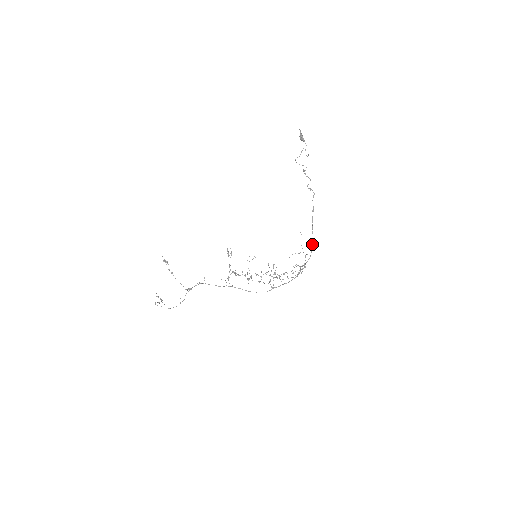
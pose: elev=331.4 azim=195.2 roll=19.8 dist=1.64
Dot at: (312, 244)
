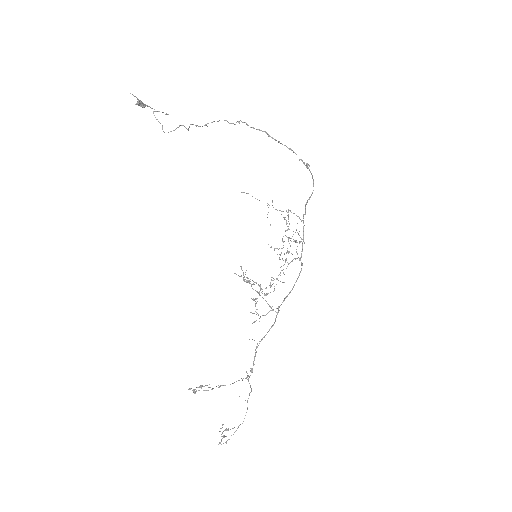
Dot at: (306, 163)
